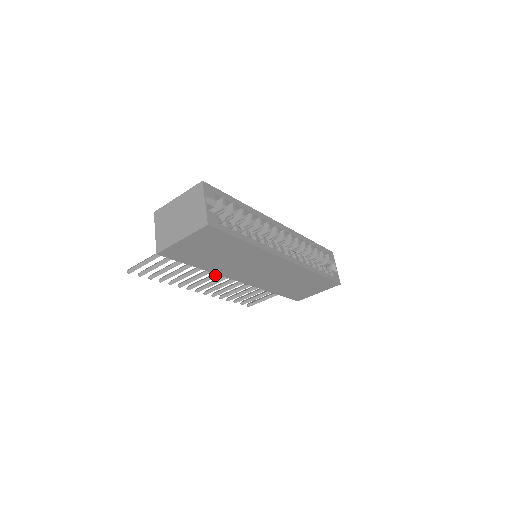
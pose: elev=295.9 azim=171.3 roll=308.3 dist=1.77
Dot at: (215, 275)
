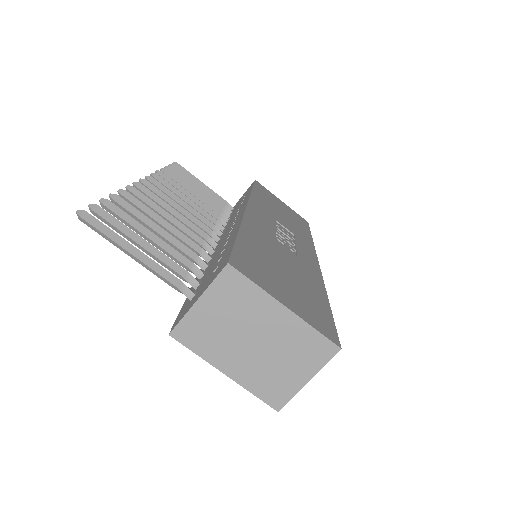
Dot at: (190, 229)
